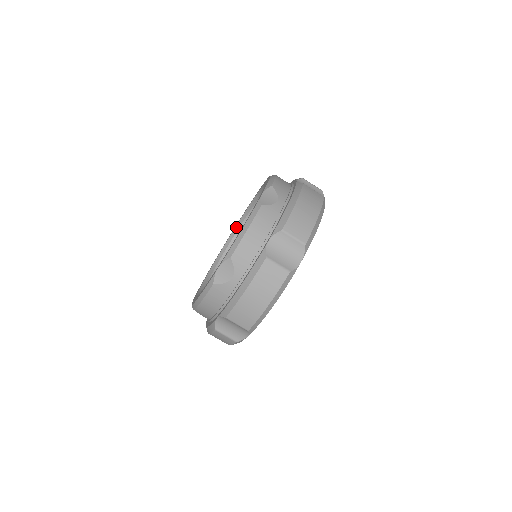
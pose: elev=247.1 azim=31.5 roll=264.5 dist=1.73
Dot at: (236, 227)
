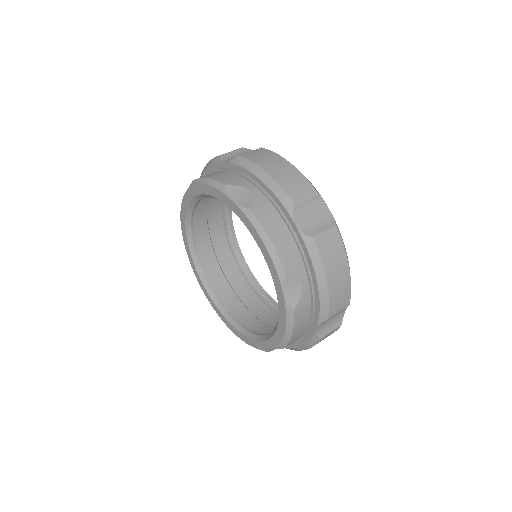
Dot at: (190, 205)
